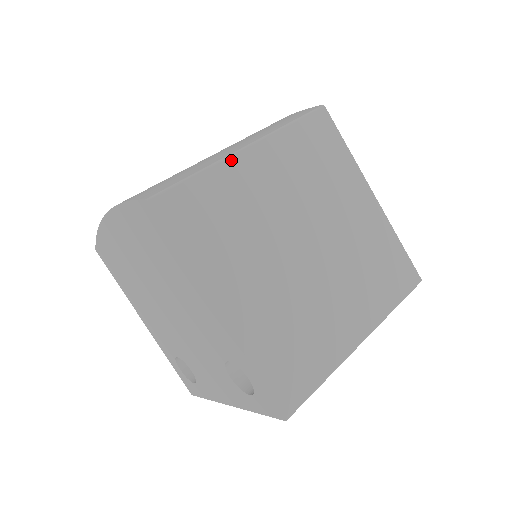
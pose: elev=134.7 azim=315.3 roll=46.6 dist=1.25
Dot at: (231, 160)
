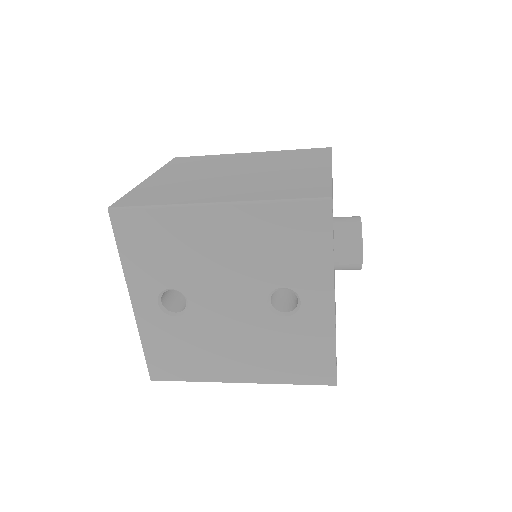
Dot at: (234, 154)
